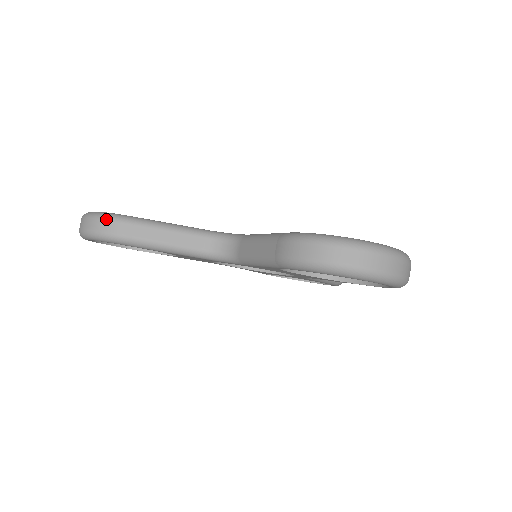
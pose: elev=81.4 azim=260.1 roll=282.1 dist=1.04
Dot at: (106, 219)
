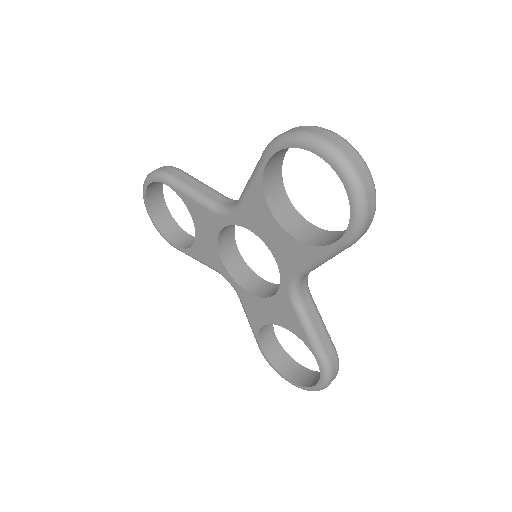
Dot at: (168, 166)
